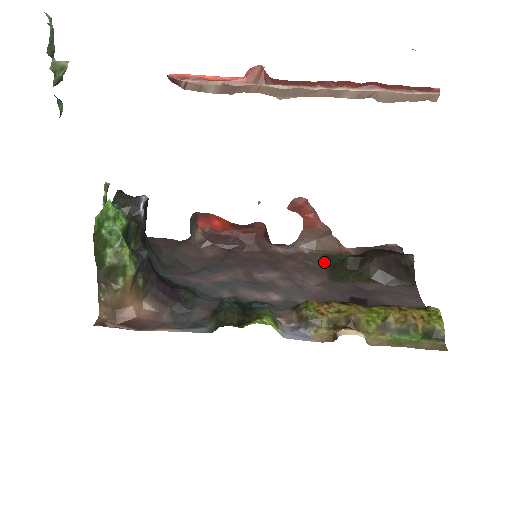
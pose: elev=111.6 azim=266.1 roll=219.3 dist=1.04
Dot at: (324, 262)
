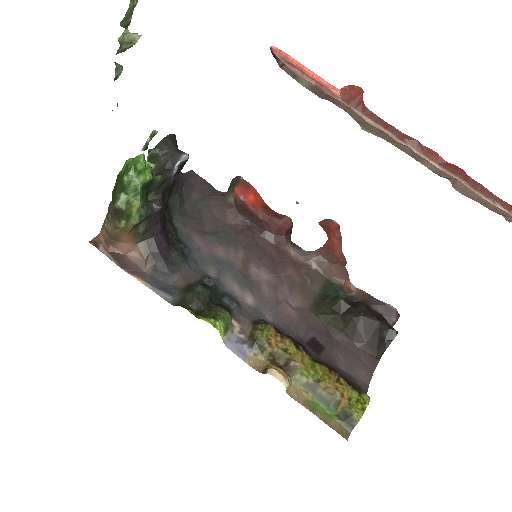
Dot at: (321, 287)
